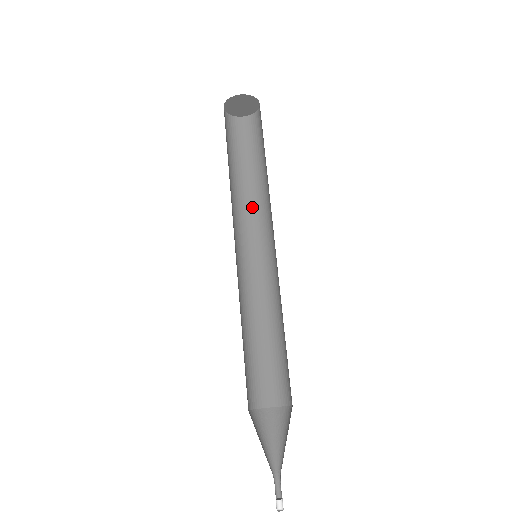
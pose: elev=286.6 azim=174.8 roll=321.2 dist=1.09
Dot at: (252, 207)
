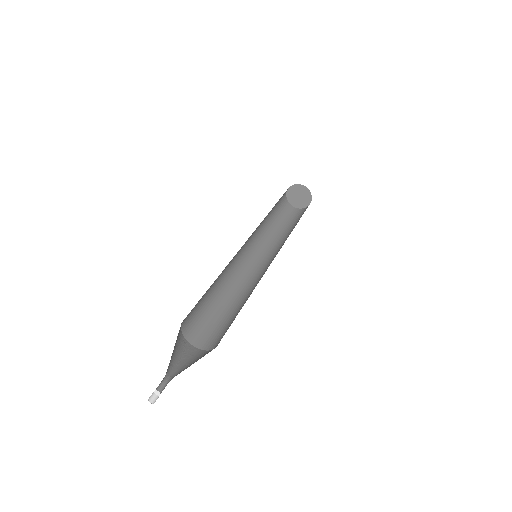
Dot at: (263, 238)
